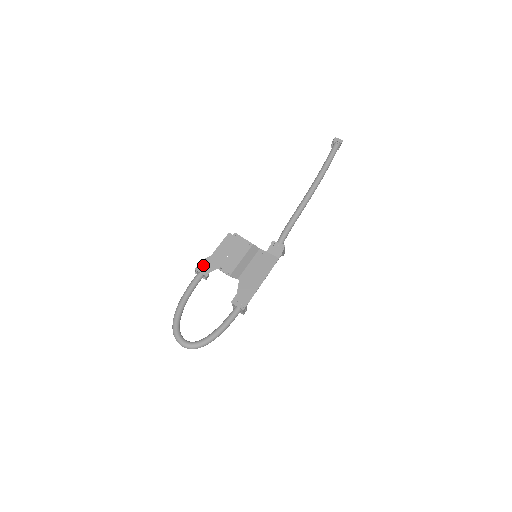
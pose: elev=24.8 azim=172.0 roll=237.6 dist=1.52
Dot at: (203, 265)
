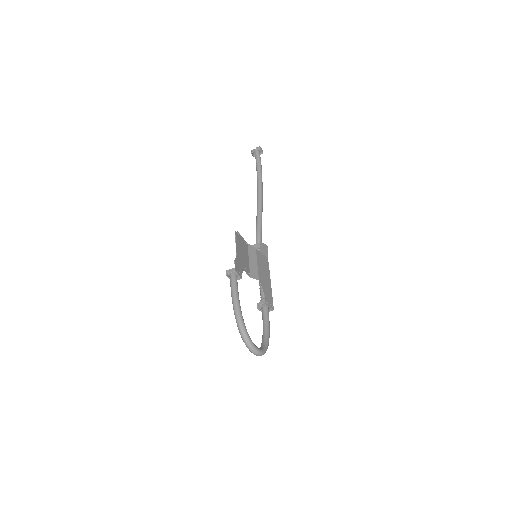
Dot at: (237, 266)
